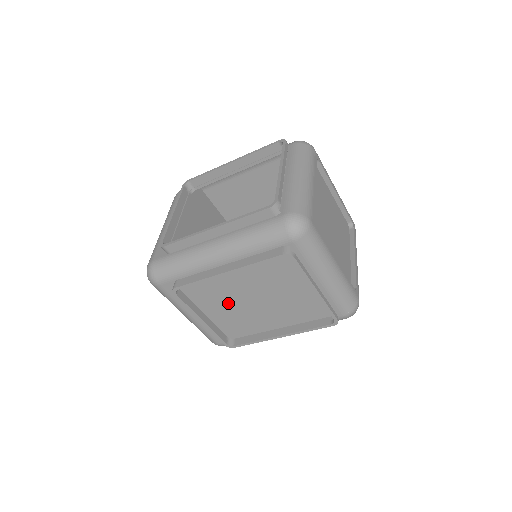
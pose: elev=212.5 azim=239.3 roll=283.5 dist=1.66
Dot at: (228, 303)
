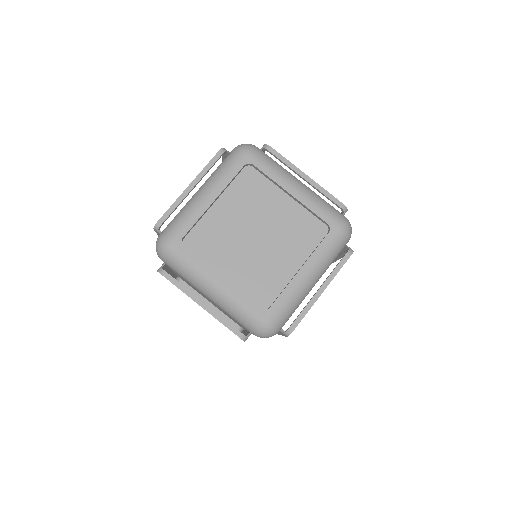
Dot at: (207, 299)
